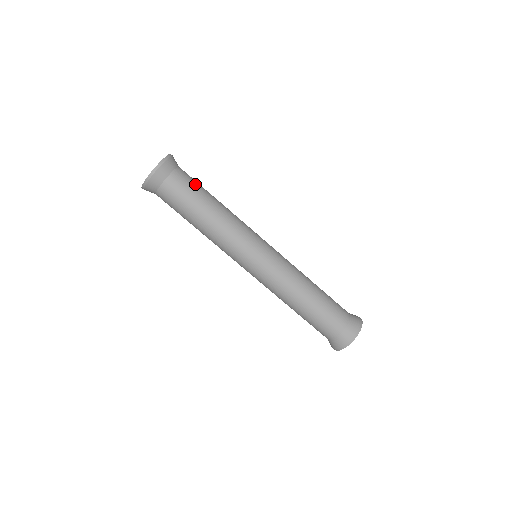
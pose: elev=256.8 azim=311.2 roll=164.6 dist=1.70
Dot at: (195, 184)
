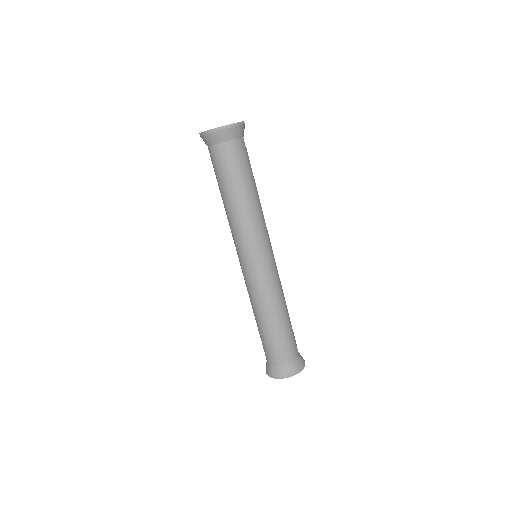
Dot at: (234, 166)
